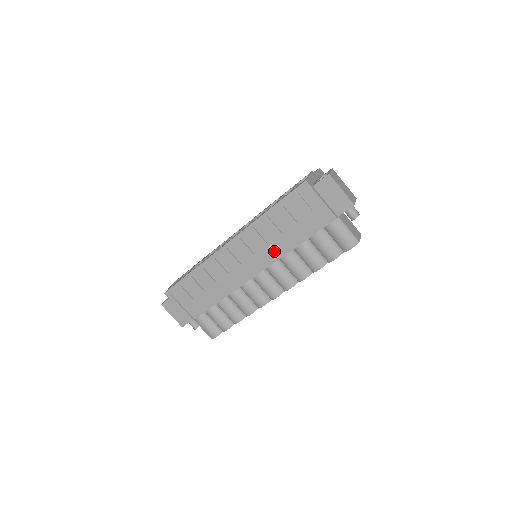
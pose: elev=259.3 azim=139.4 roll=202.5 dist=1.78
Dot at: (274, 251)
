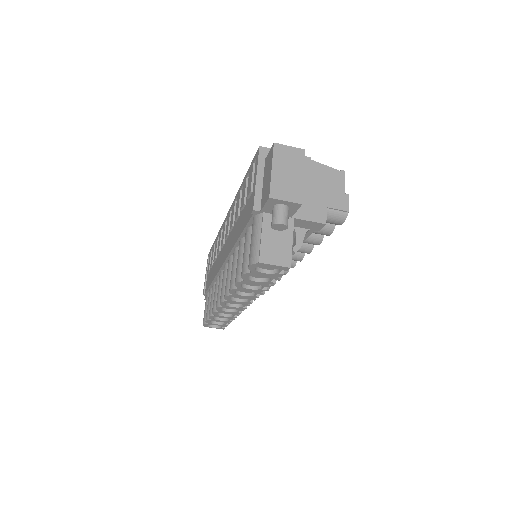
Dot at: (233, 238)
